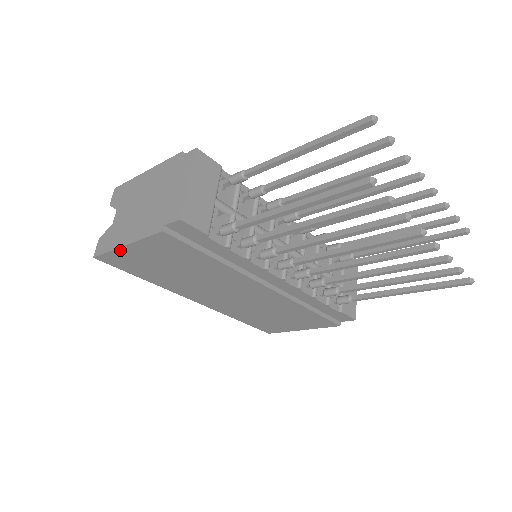
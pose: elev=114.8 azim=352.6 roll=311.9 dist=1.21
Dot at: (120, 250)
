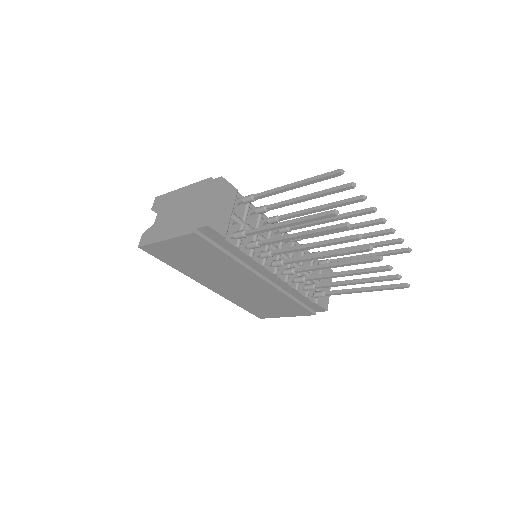
Dot at: (160, 243)
